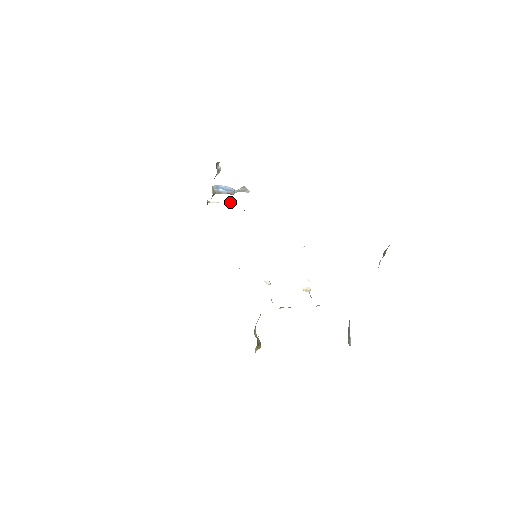
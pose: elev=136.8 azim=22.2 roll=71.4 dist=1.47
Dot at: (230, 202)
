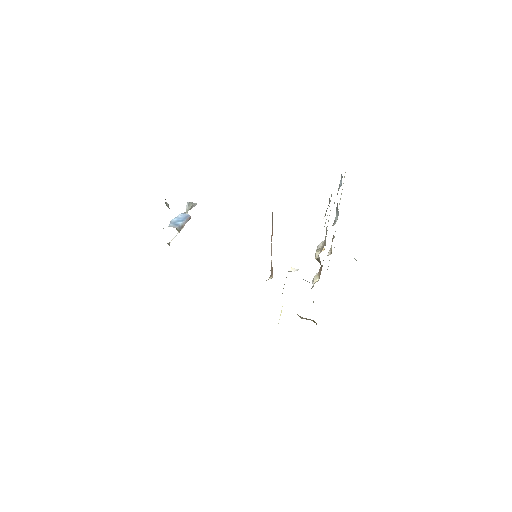
Dot at: occluded
